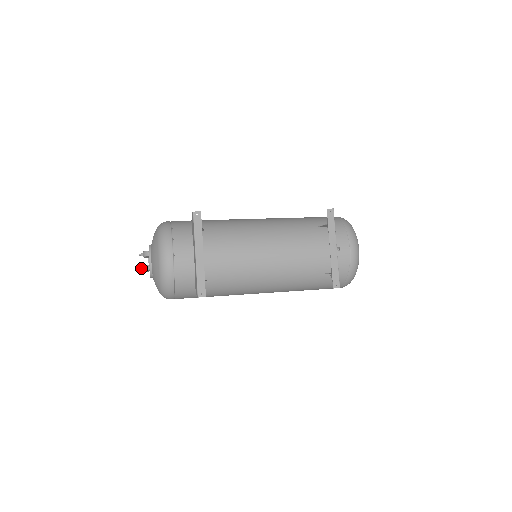
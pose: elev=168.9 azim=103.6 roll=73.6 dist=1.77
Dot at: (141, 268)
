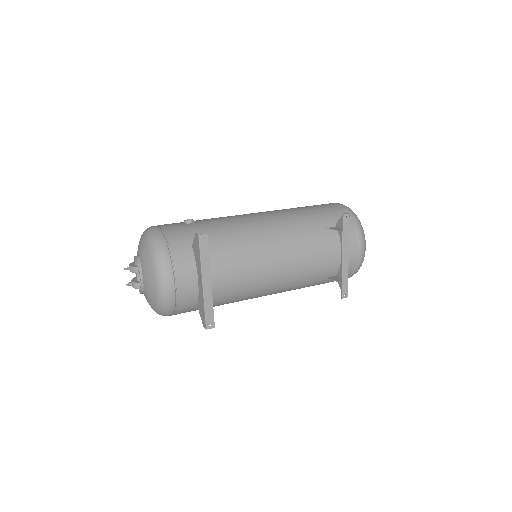
Dot at: (129, 284)
